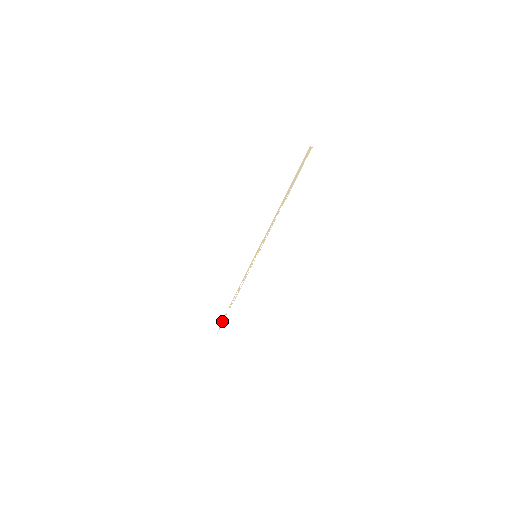
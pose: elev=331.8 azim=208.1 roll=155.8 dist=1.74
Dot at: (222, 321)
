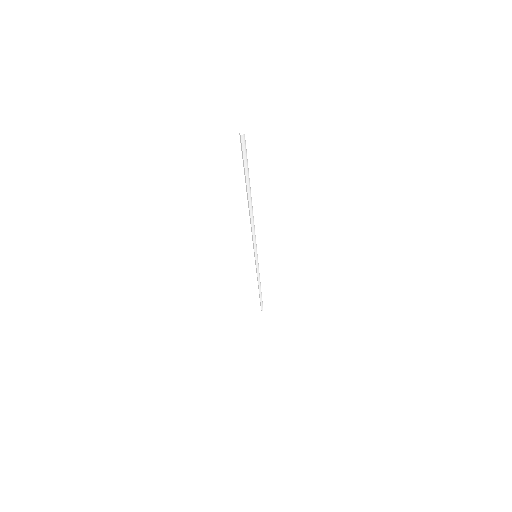
Dot at: (260, 302)
